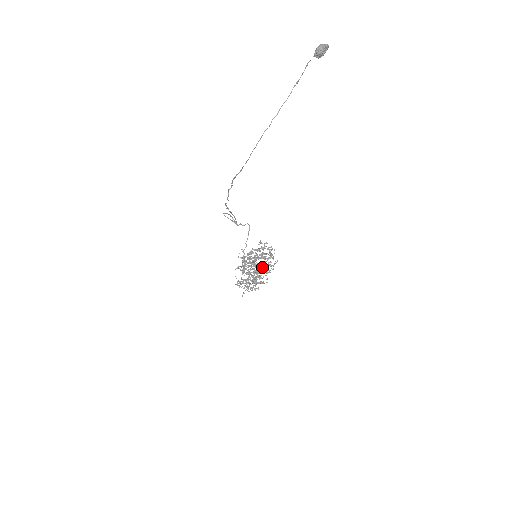
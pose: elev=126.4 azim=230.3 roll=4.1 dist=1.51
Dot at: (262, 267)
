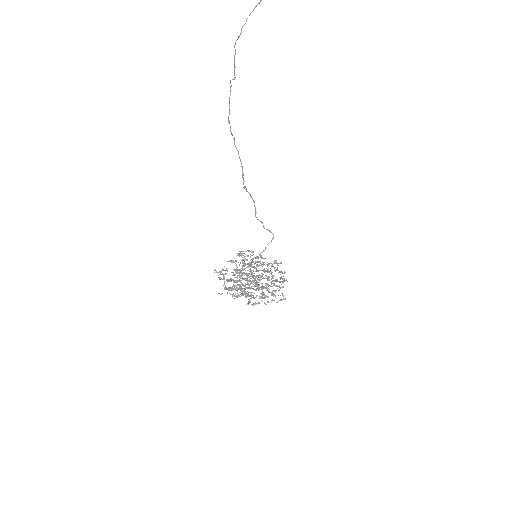
Dot at: occluded
